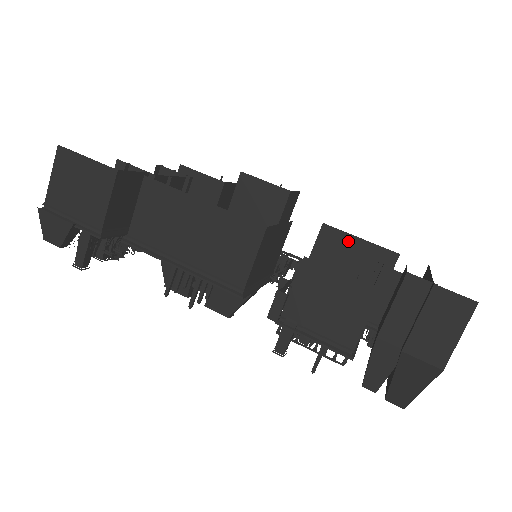
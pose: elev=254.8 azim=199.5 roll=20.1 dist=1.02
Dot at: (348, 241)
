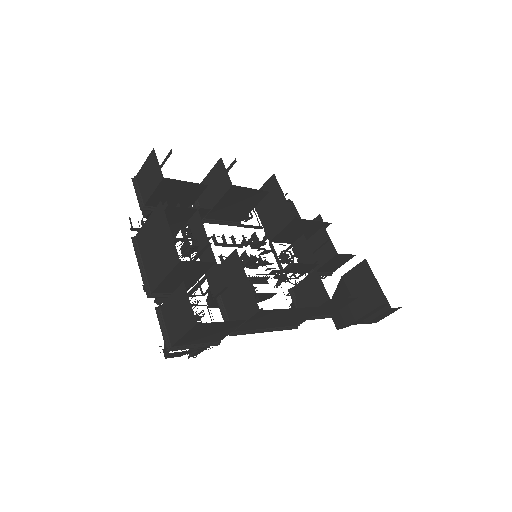
Dot at: (306, 223)
